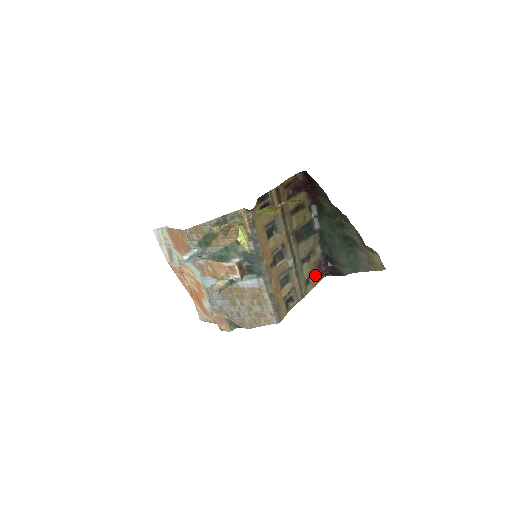
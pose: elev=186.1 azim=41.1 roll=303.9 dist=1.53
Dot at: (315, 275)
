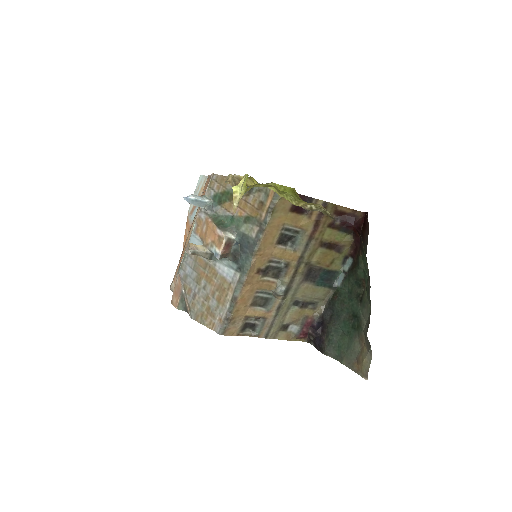
Dot at: (298, 329)
